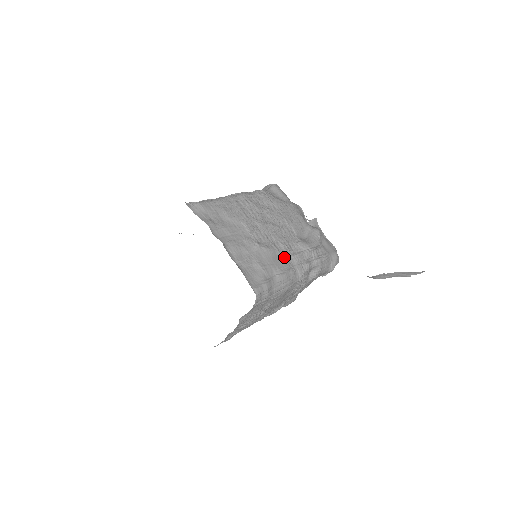
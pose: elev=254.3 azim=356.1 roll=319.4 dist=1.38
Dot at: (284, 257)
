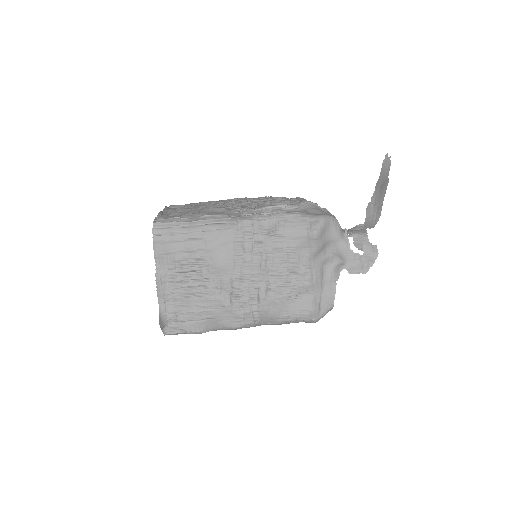
Dot at: (227, 212)
